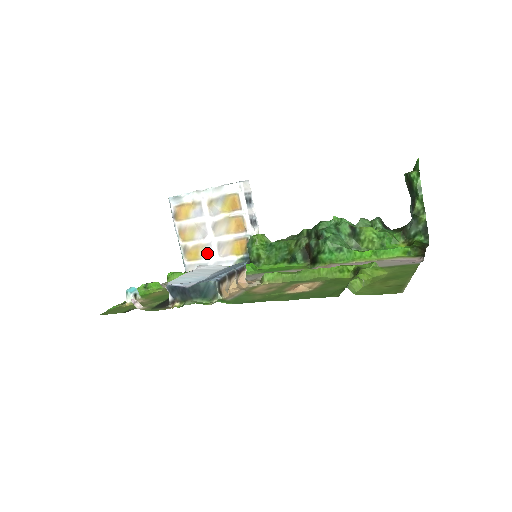
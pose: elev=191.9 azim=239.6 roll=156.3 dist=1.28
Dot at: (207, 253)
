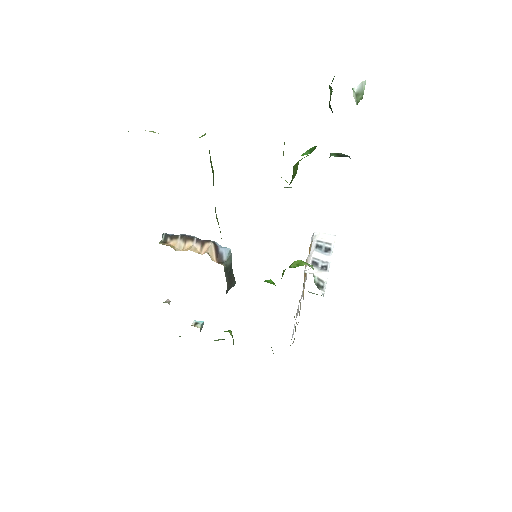
Dot at: occluded
